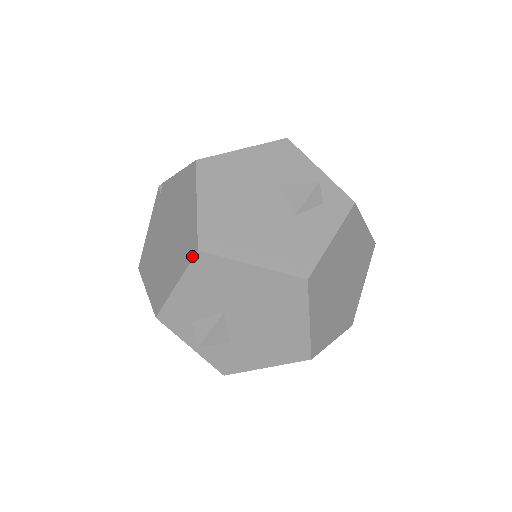
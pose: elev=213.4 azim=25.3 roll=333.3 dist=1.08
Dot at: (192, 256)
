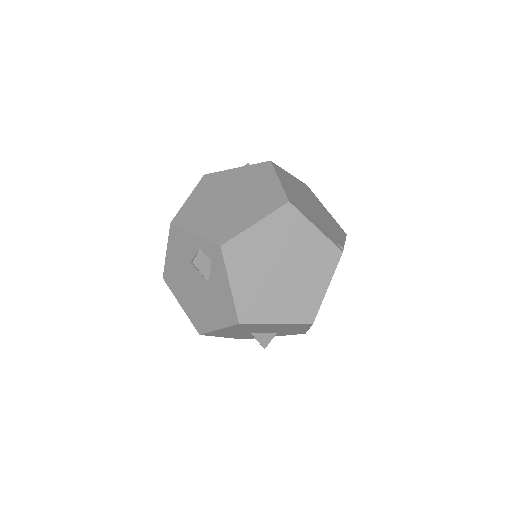
Dot at: occluded
